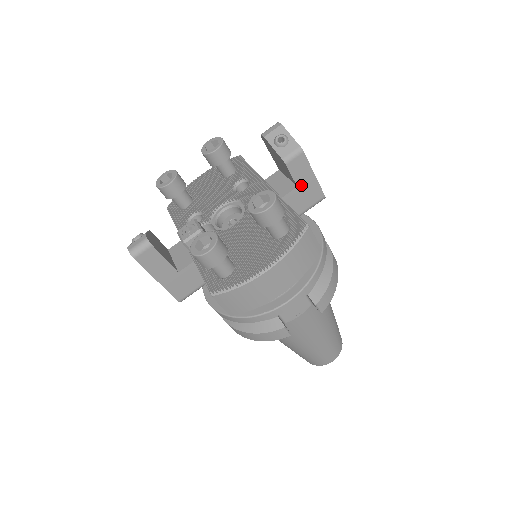
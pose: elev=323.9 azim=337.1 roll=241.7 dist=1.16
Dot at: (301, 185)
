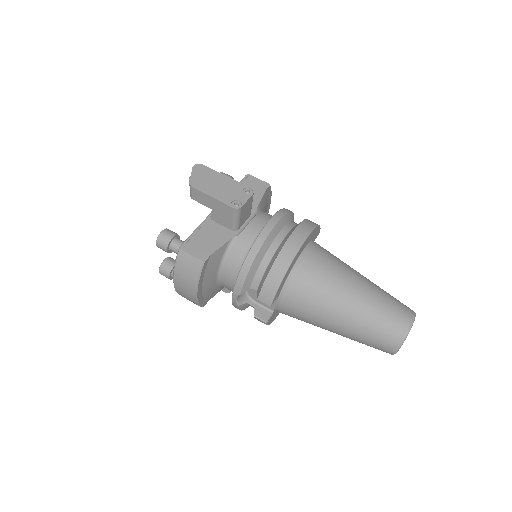
Dot at: (213, 207)
